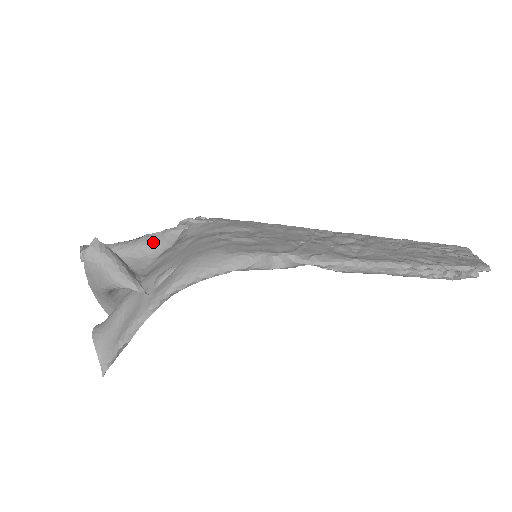
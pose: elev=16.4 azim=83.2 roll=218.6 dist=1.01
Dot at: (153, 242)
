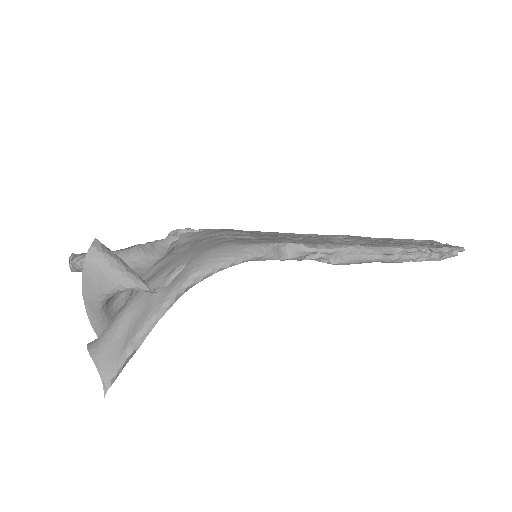
Dot at: (144, 253)
